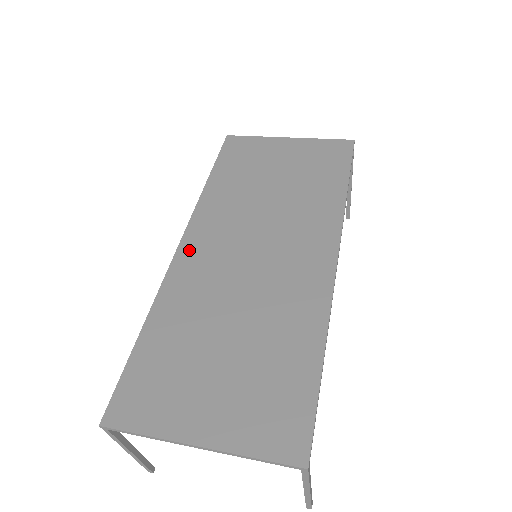
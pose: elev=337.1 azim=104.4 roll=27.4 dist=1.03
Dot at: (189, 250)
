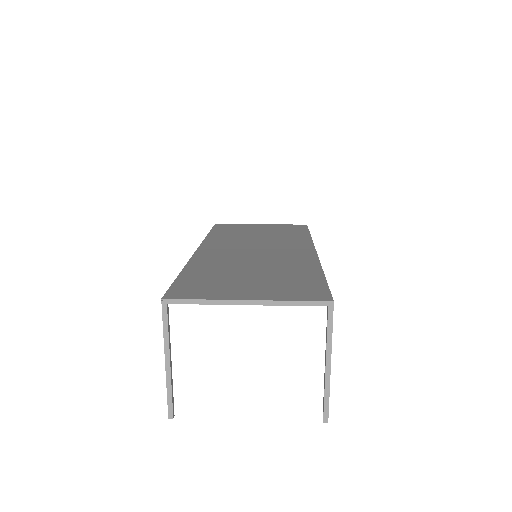
Dot at: (205, 251)
